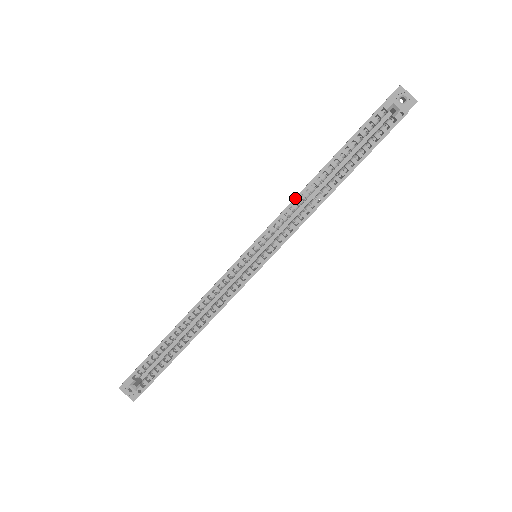
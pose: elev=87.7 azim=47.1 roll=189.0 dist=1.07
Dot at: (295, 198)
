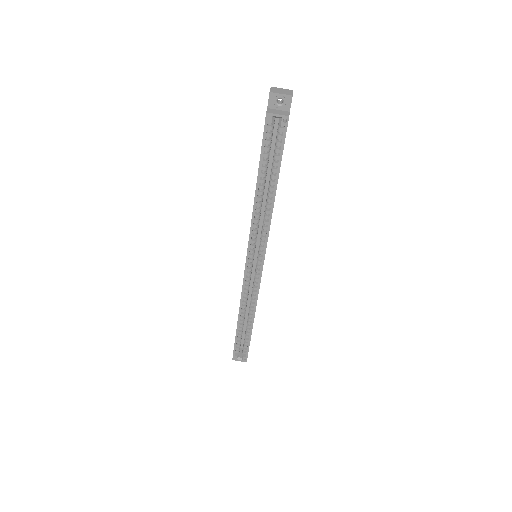
Dot at: (252, 218)
